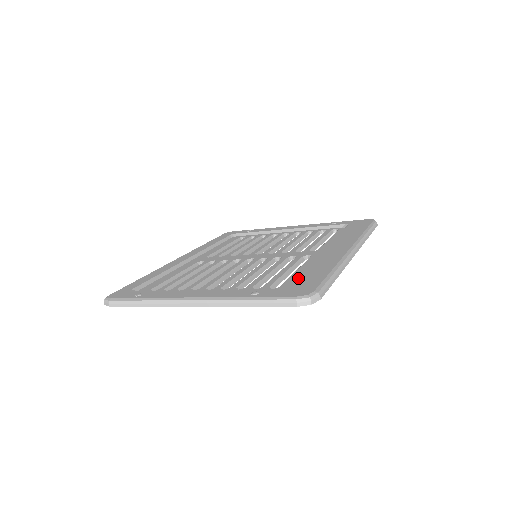
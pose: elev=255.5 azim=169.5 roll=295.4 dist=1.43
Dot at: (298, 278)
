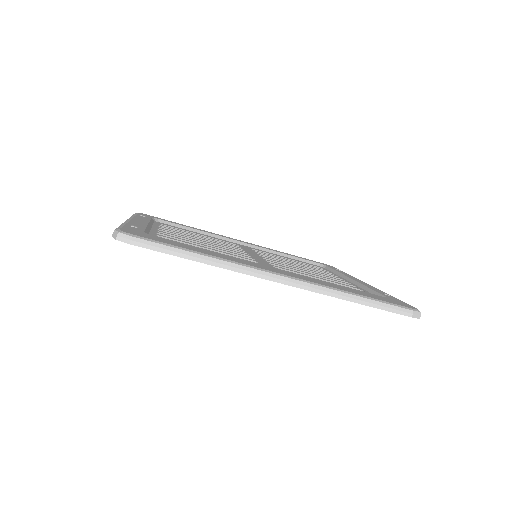
Dot at: (174, 241)
